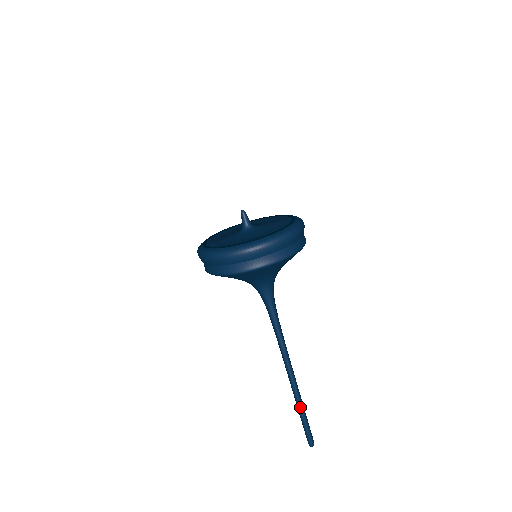
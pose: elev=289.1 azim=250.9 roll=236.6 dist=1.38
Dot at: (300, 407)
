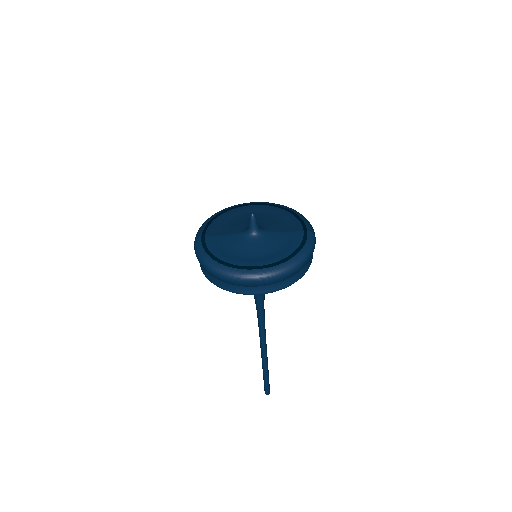
Dot at: (265, 371)
